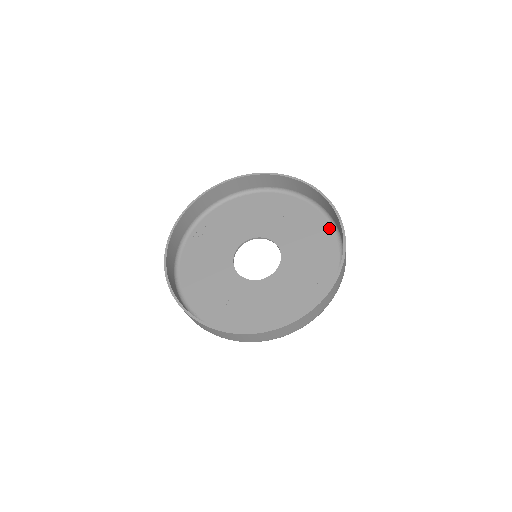
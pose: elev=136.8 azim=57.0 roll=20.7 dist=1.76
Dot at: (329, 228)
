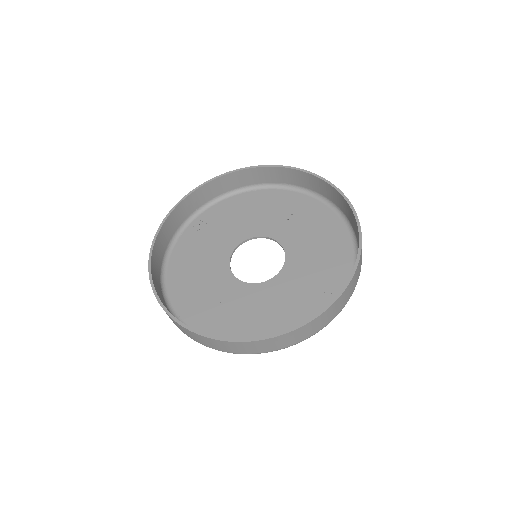
Dot at: (344, 230)
